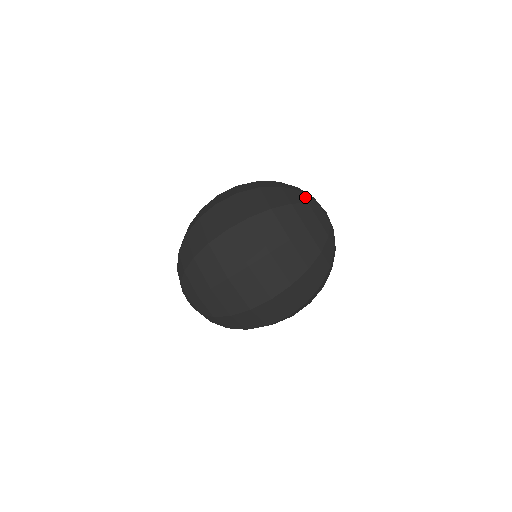
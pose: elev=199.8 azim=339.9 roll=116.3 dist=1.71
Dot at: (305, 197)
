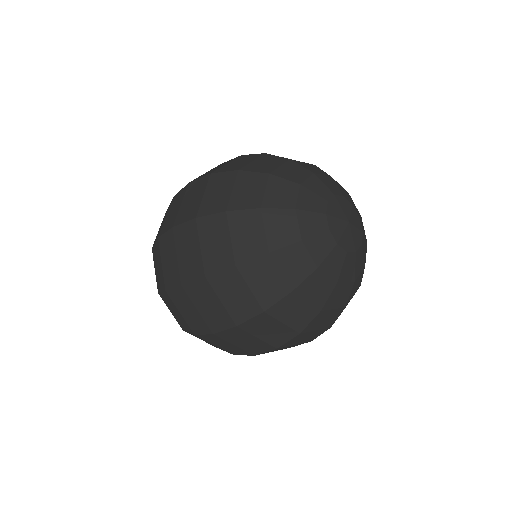
Dot at: (309, 180)
